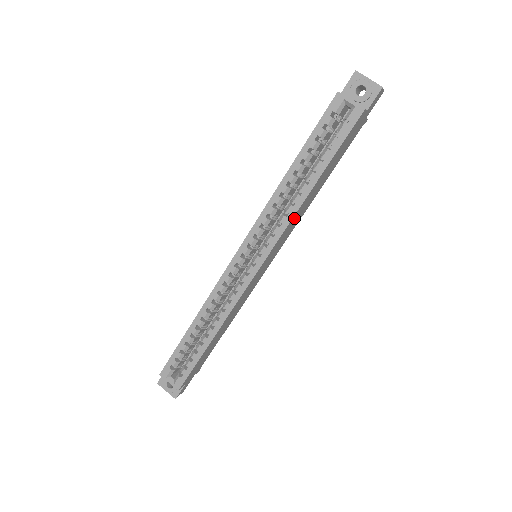
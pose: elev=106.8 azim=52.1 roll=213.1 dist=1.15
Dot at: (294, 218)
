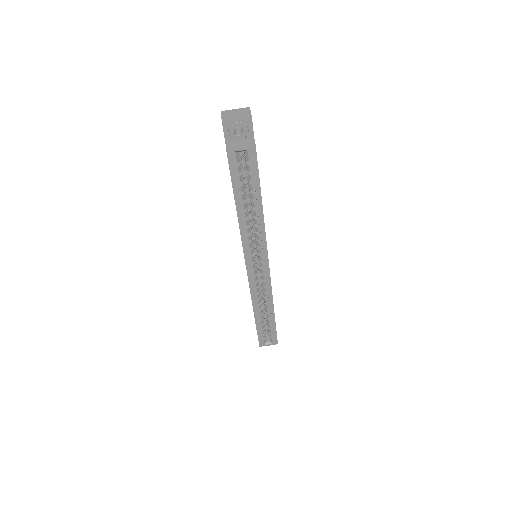
Dot at: occluded
